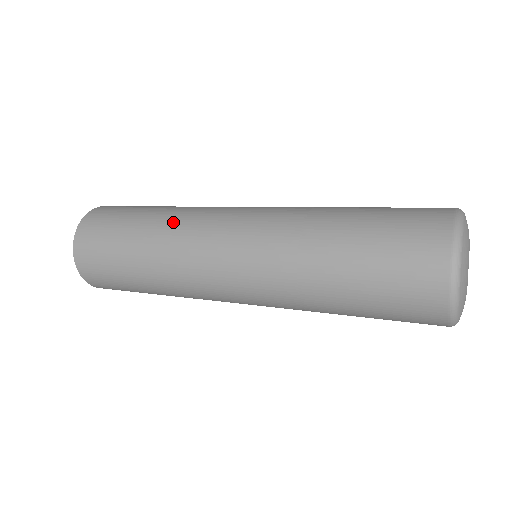
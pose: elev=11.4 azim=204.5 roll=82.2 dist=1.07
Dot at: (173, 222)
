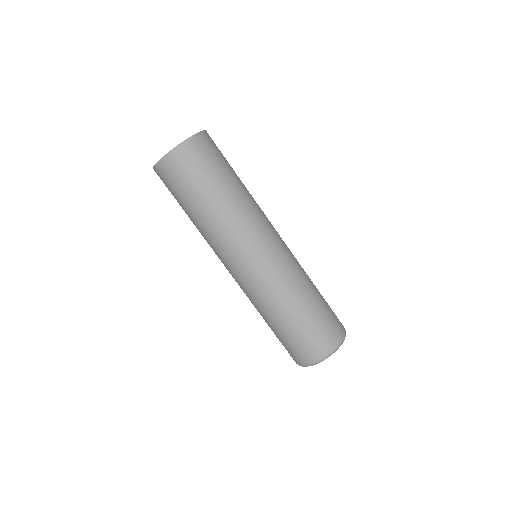
Dot at: (242, 209)
